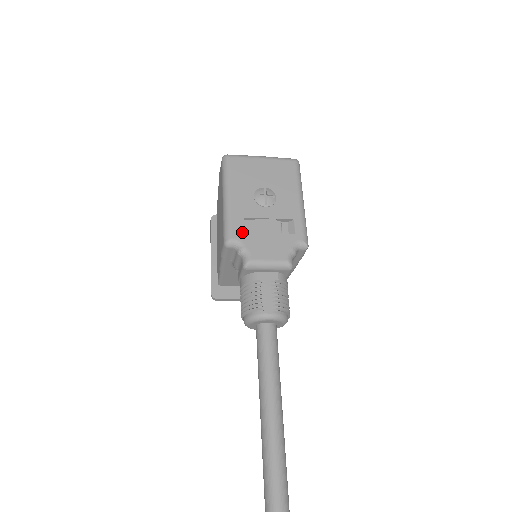
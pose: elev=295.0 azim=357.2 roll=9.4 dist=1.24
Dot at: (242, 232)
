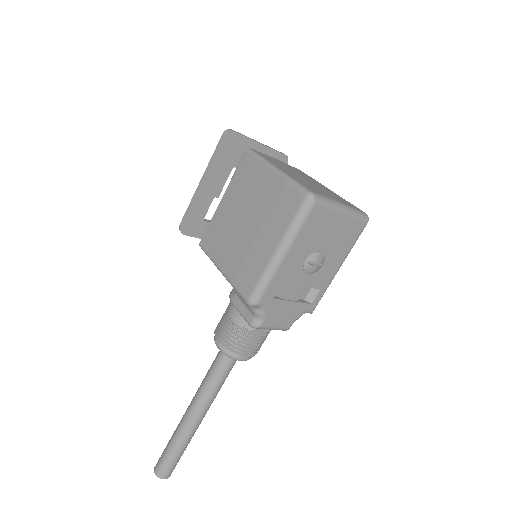
Dot at: (271, 298)
